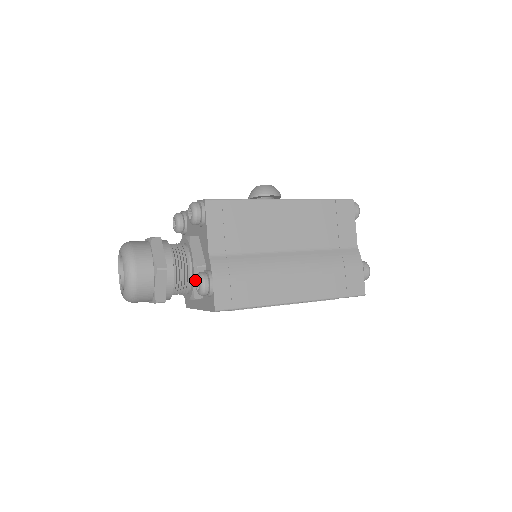
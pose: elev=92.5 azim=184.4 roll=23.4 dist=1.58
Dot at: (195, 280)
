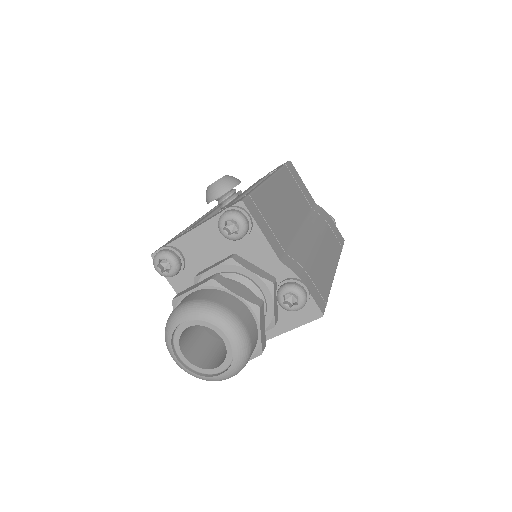
Dot at: (280, 299)
